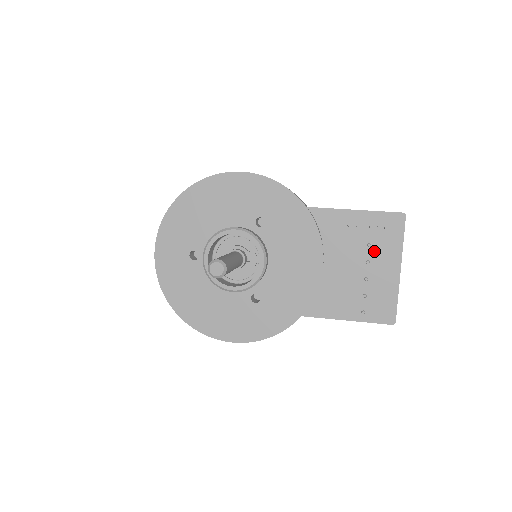
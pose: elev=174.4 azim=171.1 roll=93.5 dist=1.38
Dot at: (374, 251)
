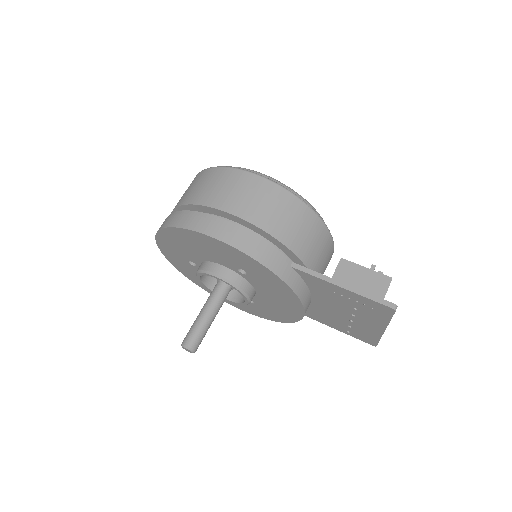
Dot at: (360, 313)
